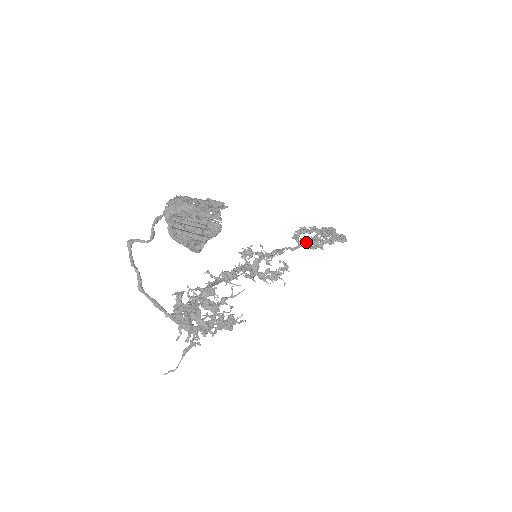
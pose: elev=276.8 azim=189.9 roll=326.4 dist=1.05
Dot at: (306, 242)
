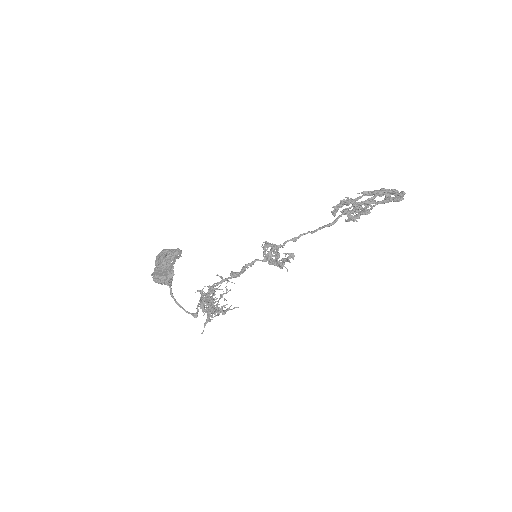
Dot at: occluded
